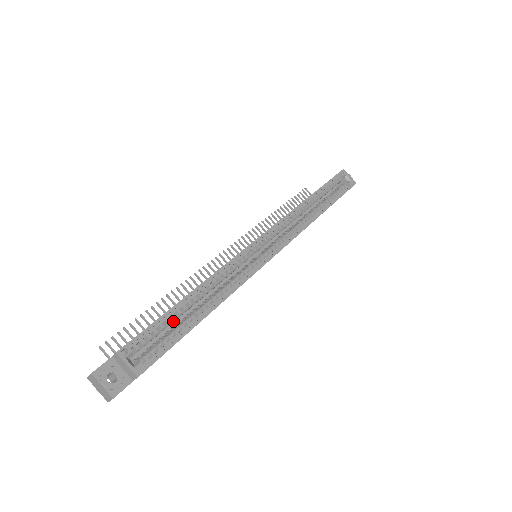
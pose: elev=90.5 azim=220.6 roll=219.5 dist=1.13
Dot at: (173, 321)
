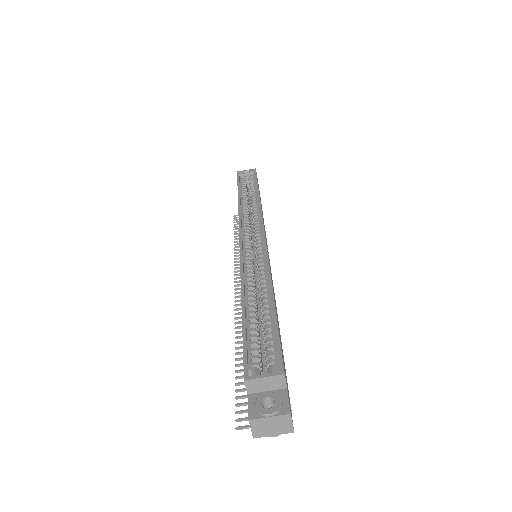
Dot at: (256, 327)
